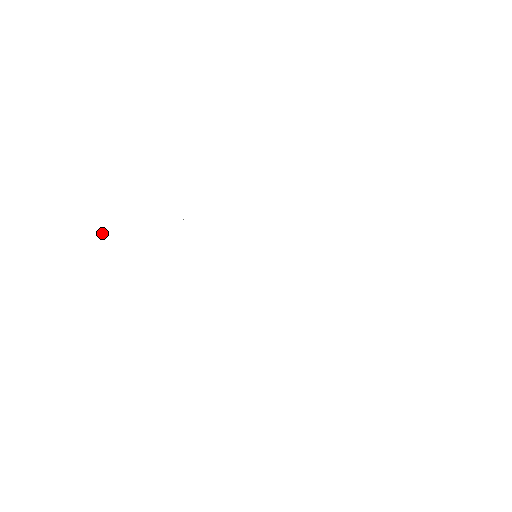
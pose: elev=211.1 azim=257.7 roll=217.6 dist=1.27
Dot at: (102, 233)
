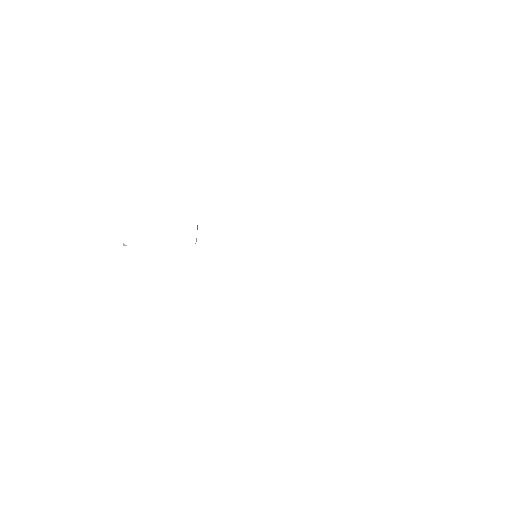
Dot at: (124, 244)
